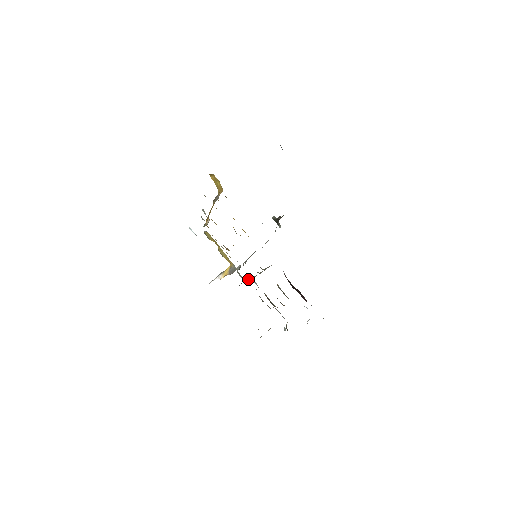
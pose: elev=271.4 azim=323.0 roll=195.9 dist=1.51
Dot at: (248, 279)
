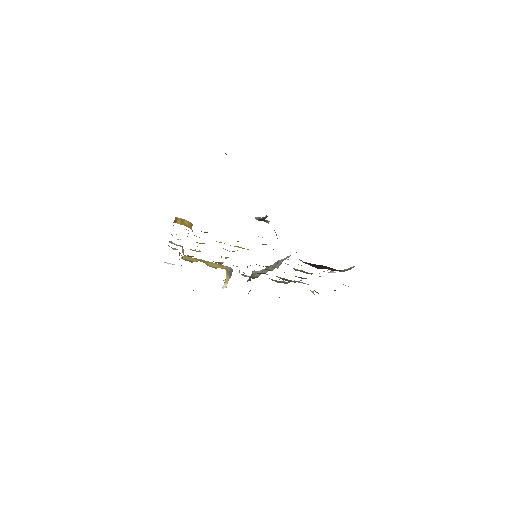
Dot at: (255, 275)
